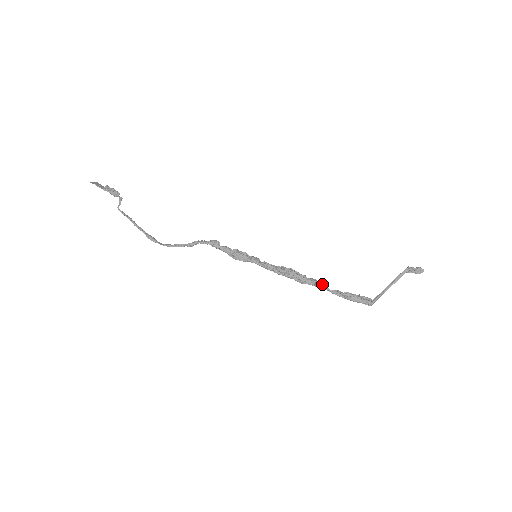
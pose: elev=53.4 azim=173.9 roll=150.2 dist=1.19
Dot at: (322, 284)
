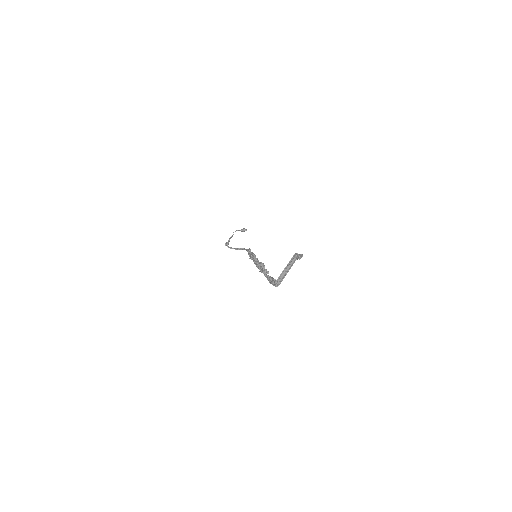
Dot at: (265, 271)
